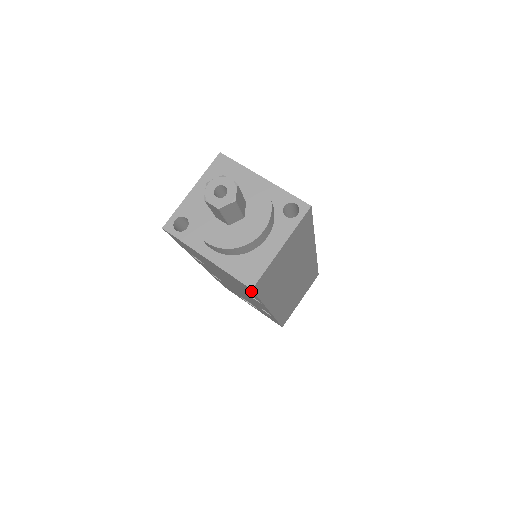
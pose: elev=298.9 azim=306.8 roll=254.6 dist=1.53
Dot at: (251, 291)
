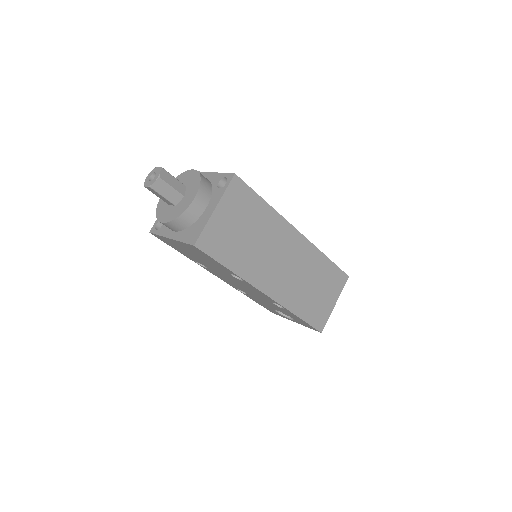
Dot at: (204, 254)
